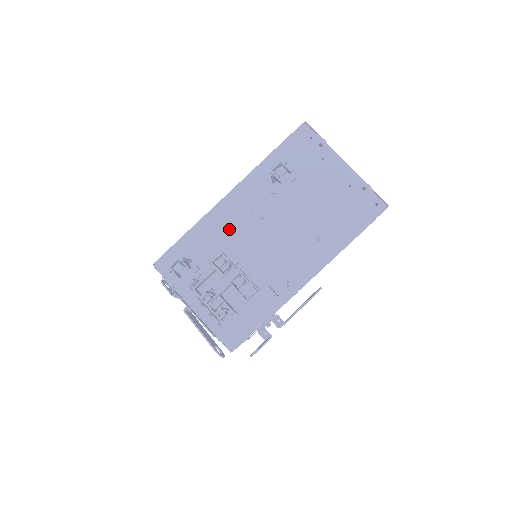
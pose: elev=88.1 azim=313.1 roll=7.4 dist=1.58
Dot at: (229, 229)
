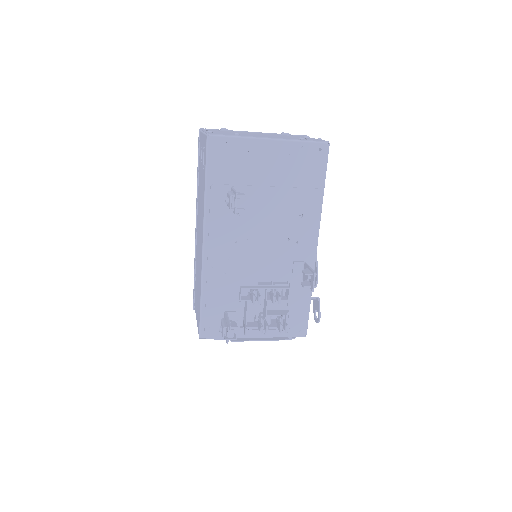
Dot at: (230, 268)
